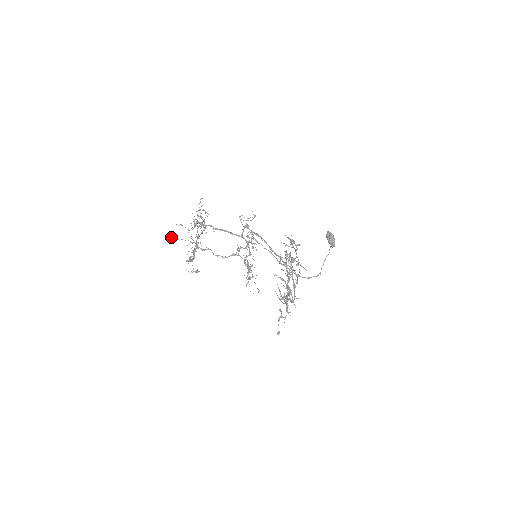
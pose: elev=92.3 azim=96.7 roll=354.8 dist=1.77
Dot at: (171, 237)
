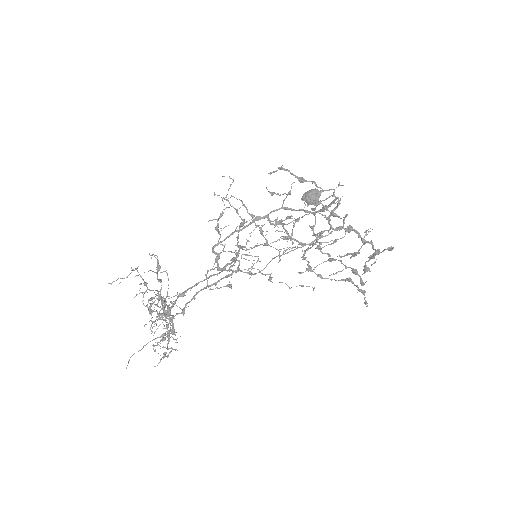
Dot at: occluded
